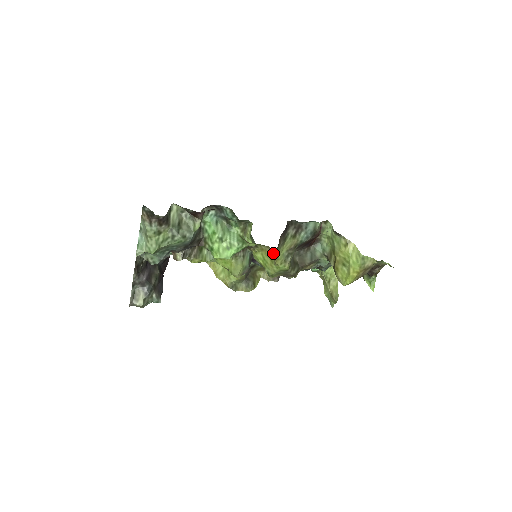
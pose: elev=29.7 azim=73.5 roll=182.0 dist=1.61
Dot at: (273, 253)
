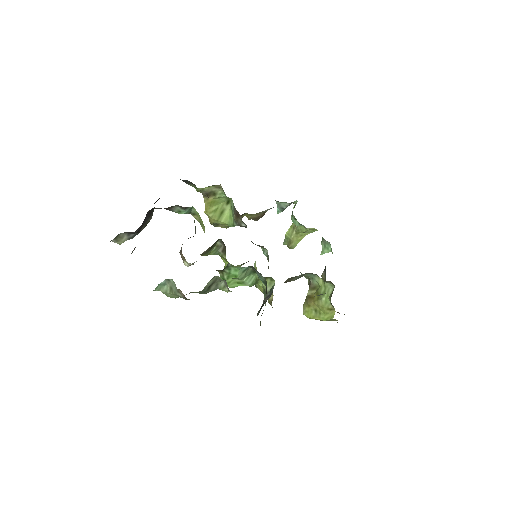
Dot at: occluded
